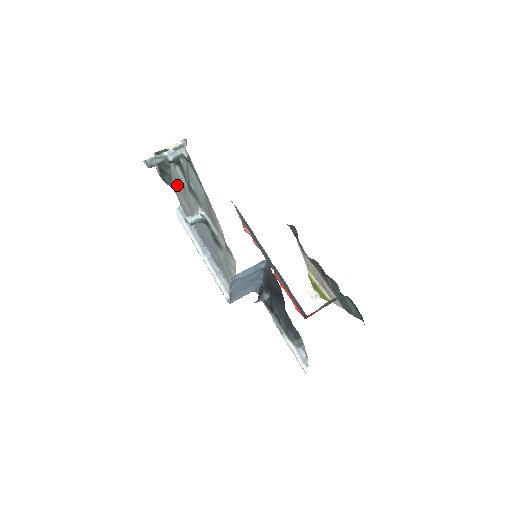
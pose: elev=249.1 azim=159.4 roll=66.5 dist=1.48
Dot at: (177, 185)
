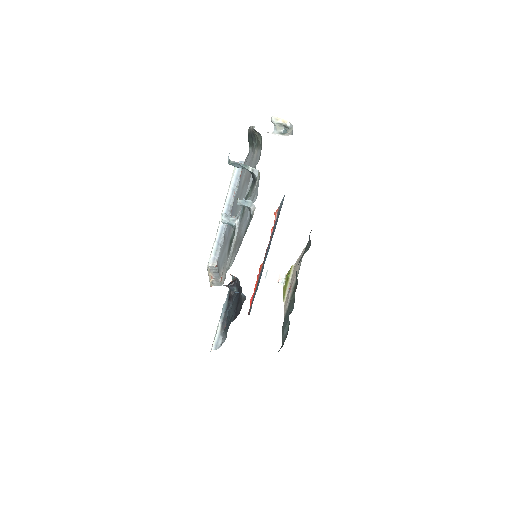
Dot at: (251, 159)
